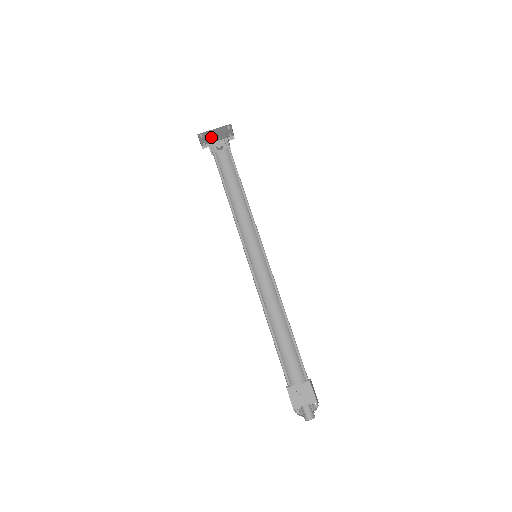
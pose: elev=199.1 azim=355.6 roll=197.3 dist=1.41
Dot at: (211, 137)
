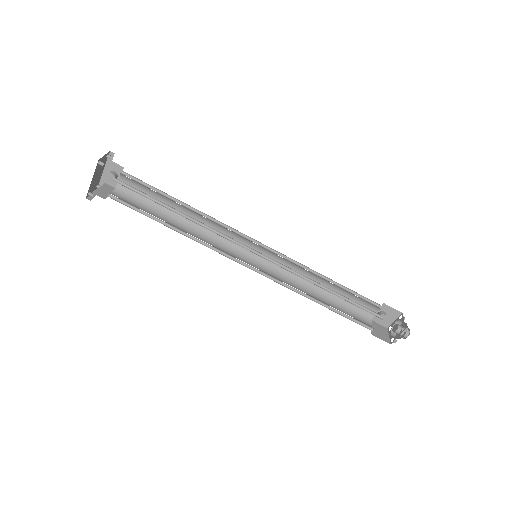
Dot at: (96, 179)
